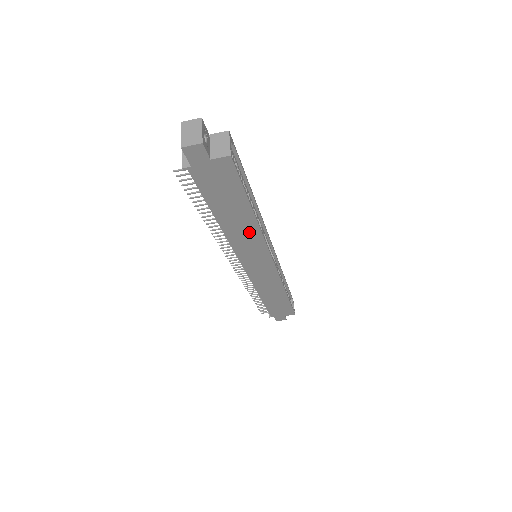
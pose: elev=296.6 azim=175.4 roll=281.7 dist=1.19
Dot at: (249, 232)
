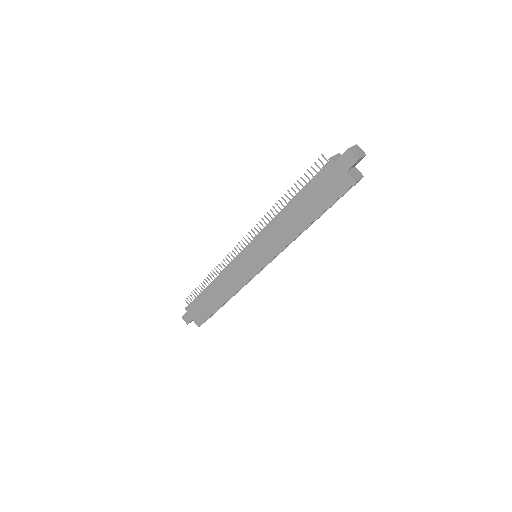
Dot at: (287, 233)
